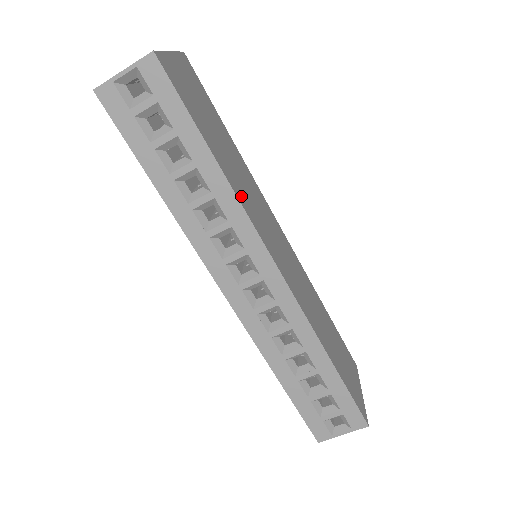
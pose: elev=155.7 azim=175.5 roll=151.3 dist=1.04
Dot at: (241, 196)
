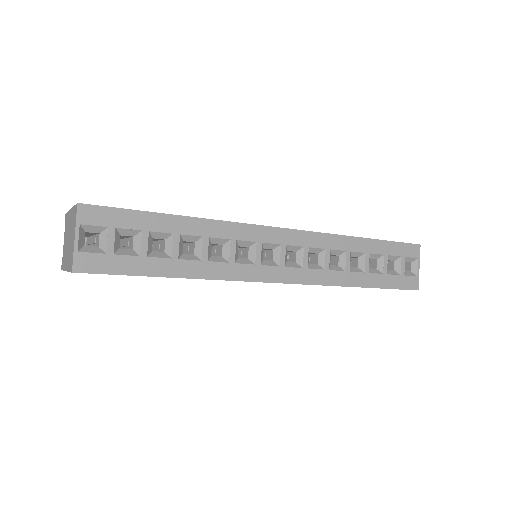
Dot at: occluded
